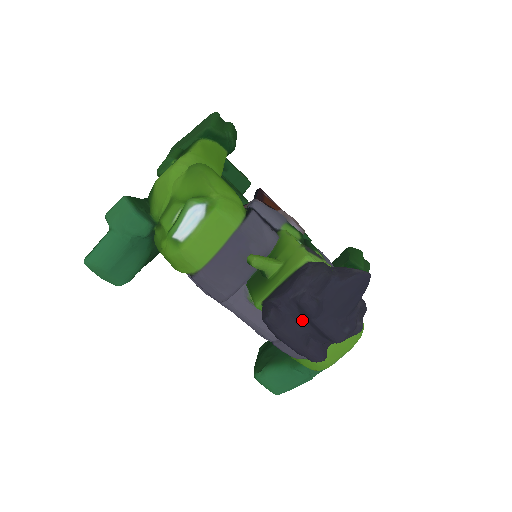
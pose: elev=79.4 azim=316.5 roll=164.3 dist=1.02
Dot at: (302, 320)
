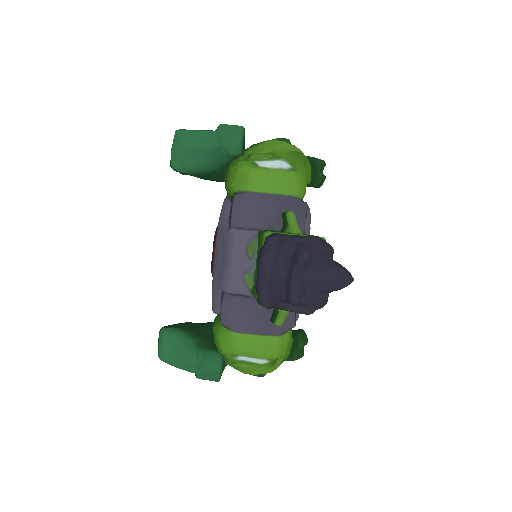
Dot at: (287, 263)
